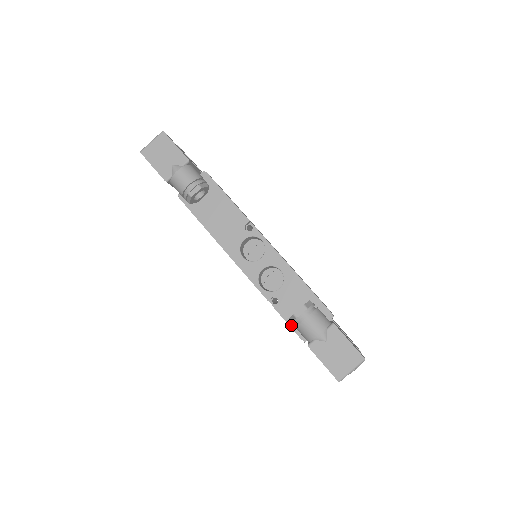
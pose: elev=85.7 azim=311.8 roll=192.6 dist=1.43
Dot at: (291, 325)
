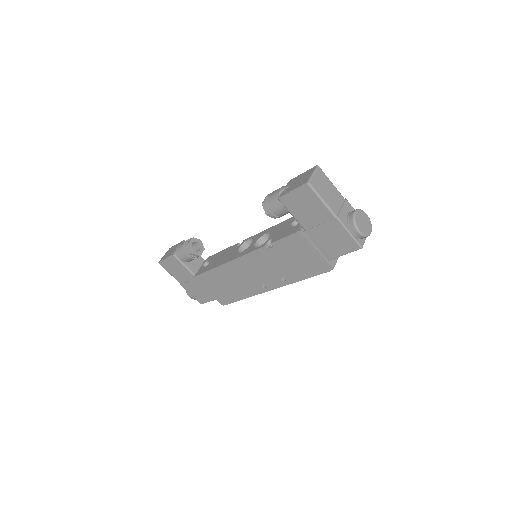
Dot at: (286, 236)
